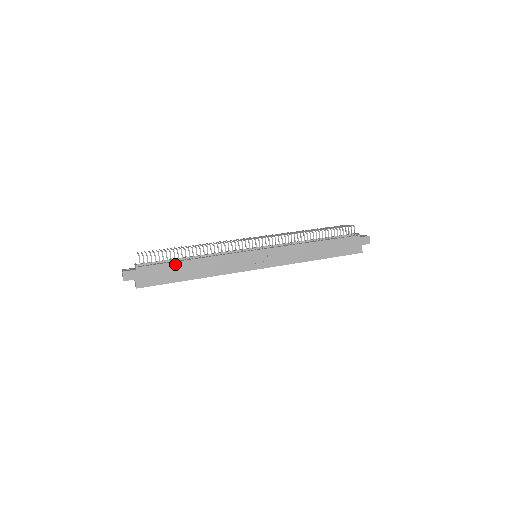
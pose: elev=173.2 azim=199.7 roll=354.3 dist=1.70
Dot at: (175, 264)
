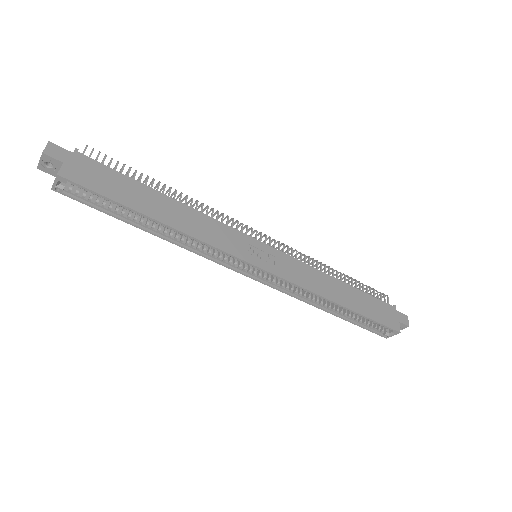
Dot at: (138, 185)
